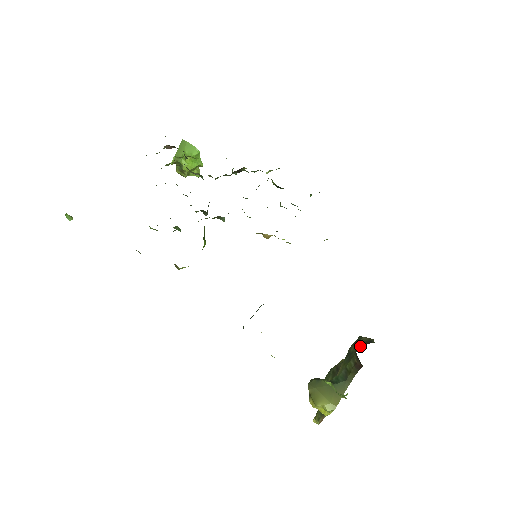
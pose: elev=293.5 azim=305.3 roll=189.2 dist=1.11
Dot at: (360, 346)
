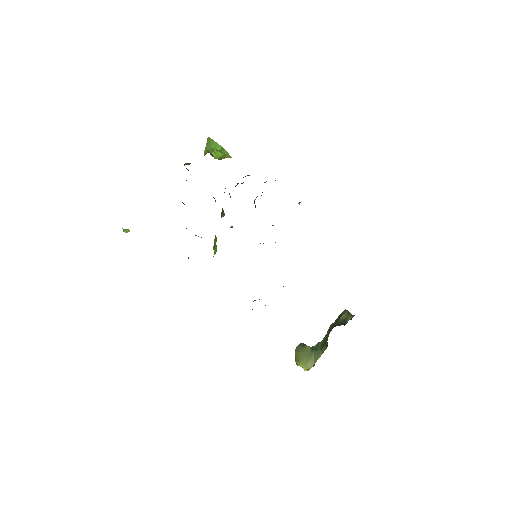
Dot at: (335, 326)
